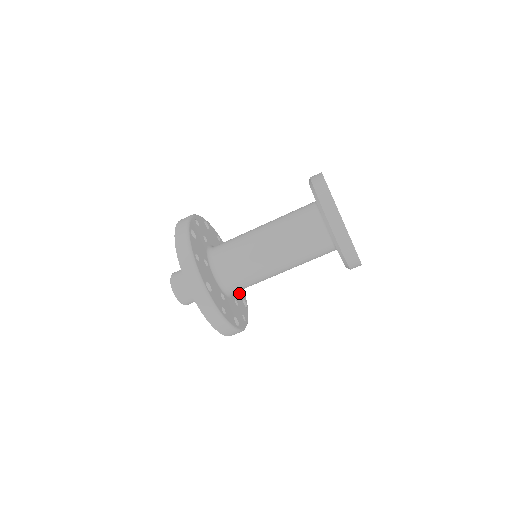
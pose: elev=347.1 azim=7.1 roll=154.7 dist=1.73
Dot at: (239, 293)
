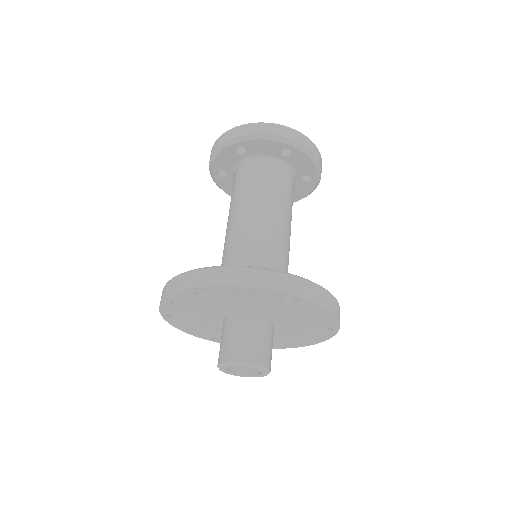
Dot at: occluded
